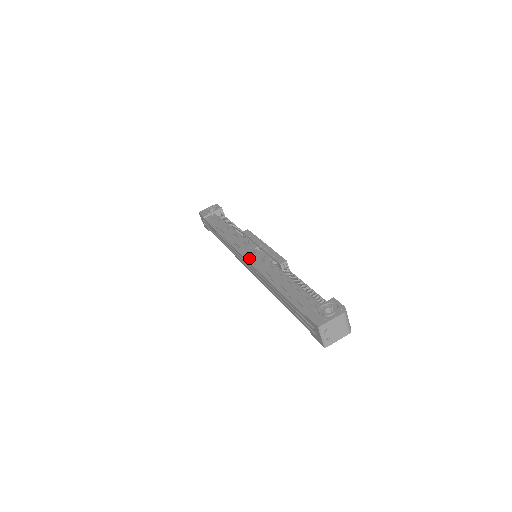
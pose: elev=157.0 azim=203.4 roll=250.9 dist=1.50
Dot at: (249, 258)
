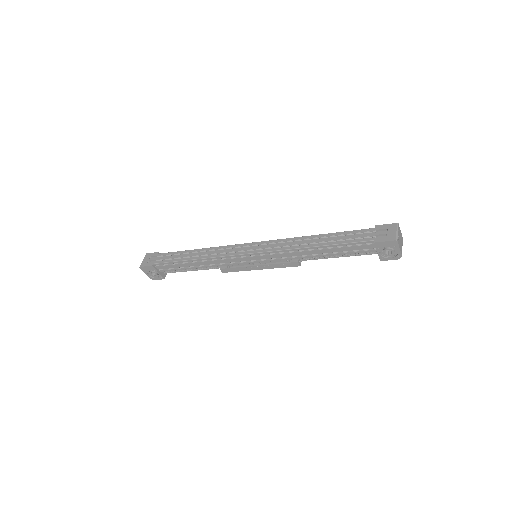
Dot at: occluded
